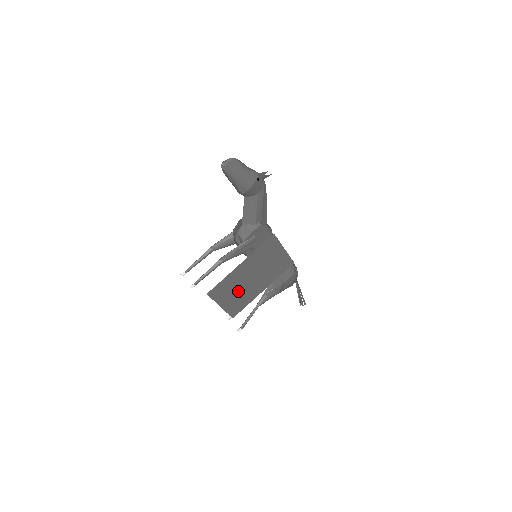
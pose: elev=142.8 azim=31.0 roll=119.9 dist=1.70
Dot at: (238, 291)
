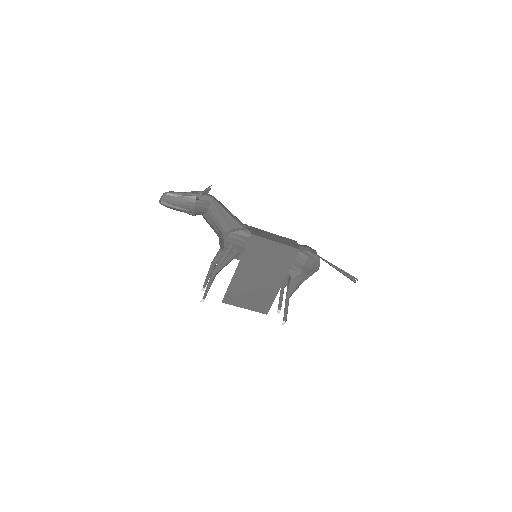
Dot at: (253, 291)
